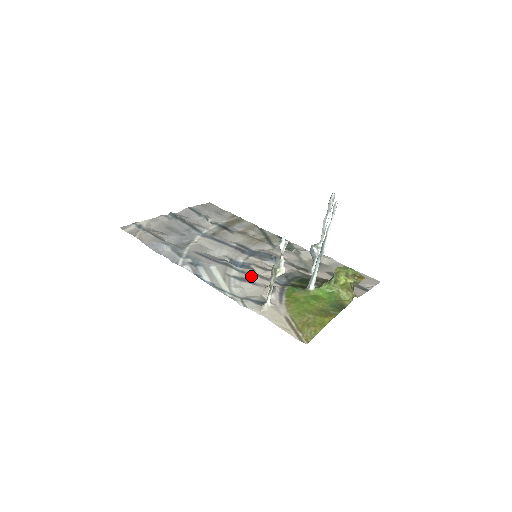
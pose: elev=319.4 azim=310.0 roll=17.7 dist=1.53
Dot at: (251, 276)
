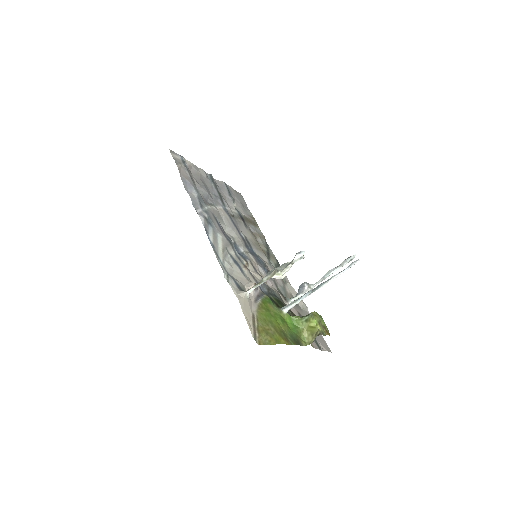
Dot at: (244, 266)
